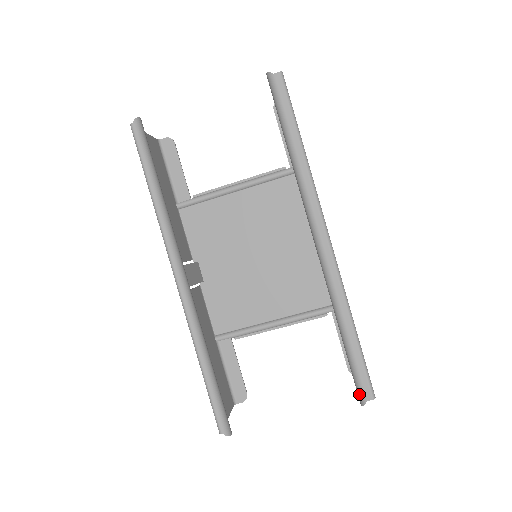
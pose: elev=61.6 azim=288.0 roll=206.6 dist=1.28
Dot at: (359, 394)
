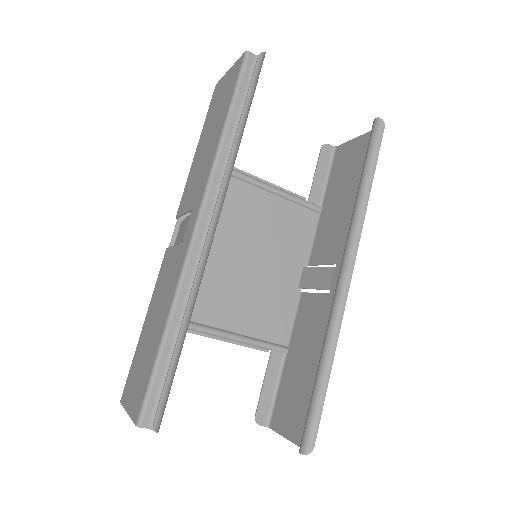
Dot at: (307, 441)
